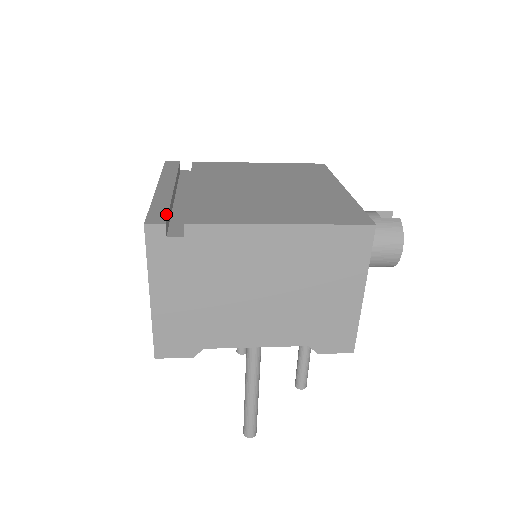
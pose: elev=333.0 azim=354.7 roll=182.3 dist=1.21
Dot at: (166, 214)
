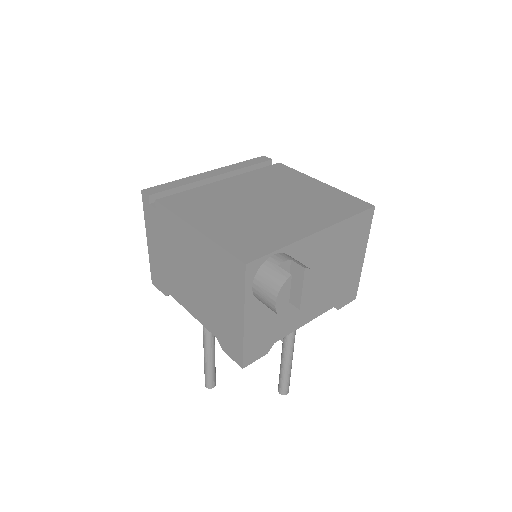
Dot at: (164, 190)
